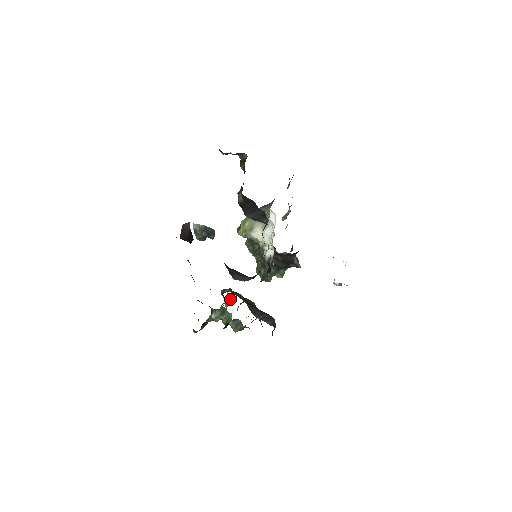
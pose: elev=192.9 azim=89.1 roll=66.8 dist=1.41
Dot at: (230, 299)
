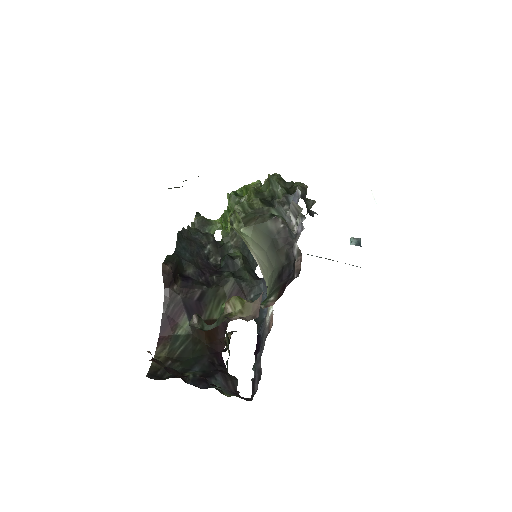
Dot at: (232, 204)
